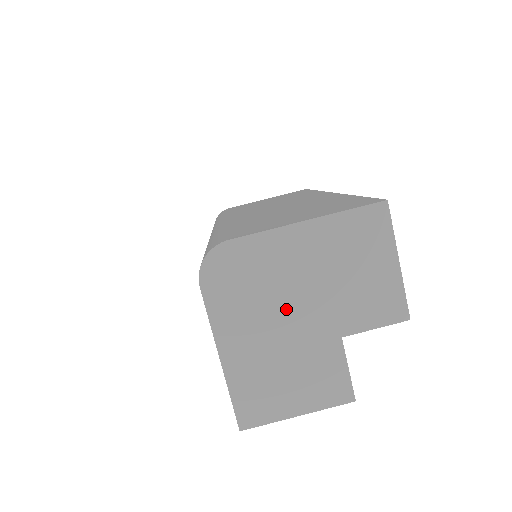
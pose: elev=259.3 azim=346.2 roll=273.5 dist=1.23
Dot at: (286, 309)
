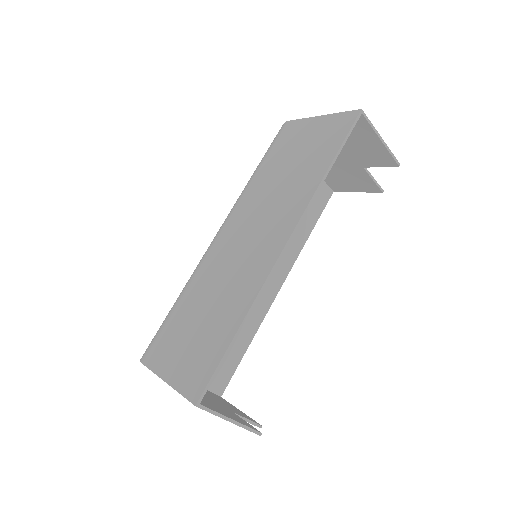
Dot at: occluded
